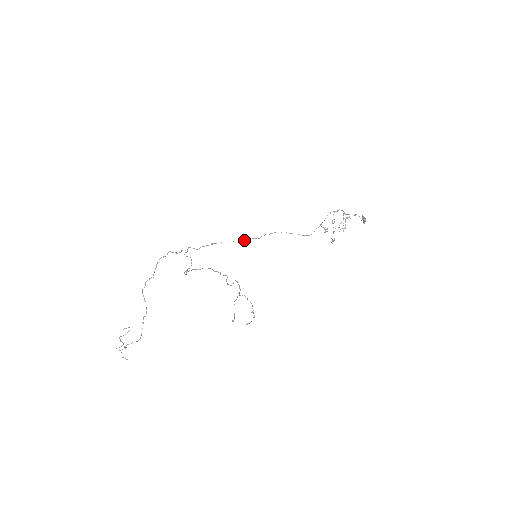
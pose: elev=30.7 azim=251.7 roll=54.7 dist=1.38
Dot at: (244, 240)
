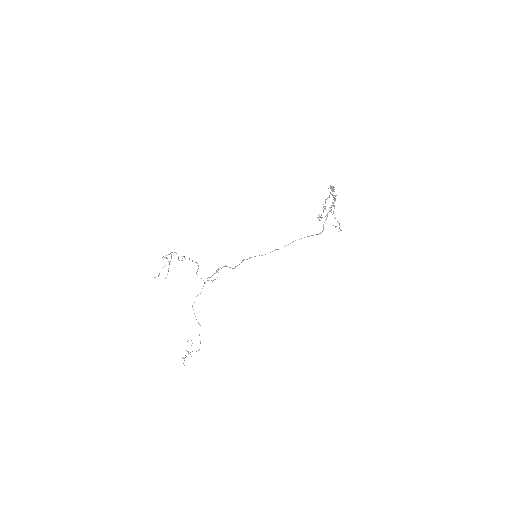
Dot at: occluded
